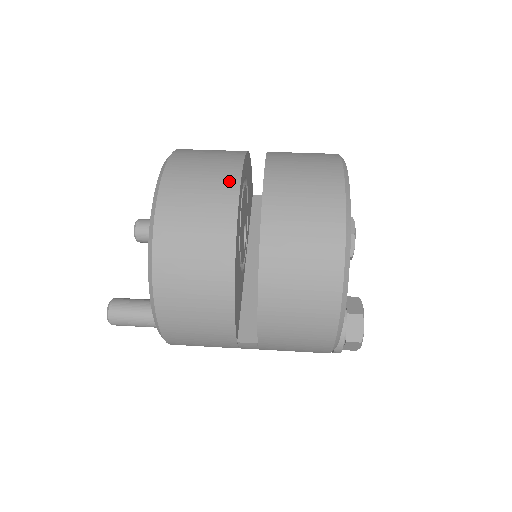
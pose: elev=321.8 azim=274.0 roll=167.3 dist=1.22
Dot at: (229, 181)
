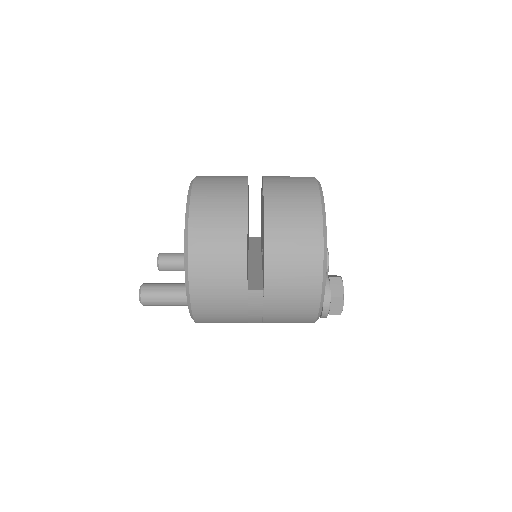
Dot at: (240, 179)
